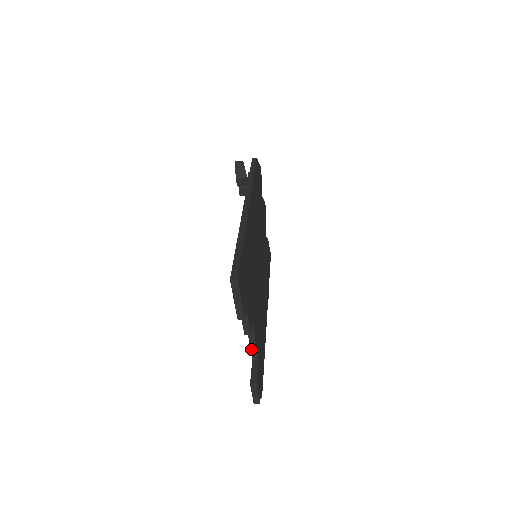
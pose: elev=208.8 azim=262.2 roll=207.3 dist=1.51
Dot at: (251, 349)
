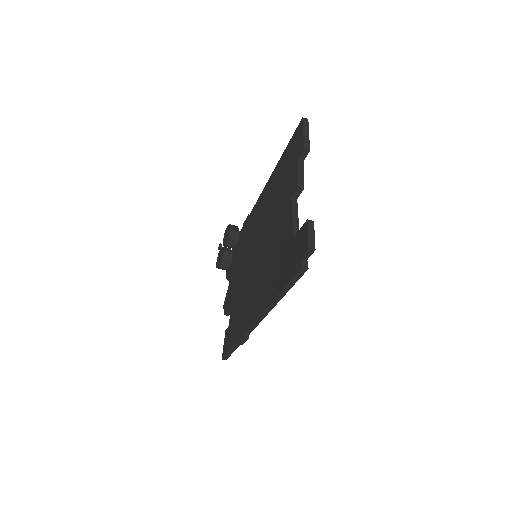
Dot at: (293, 225)
